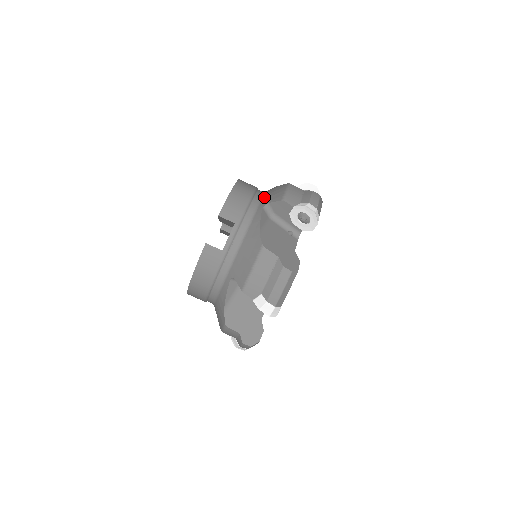
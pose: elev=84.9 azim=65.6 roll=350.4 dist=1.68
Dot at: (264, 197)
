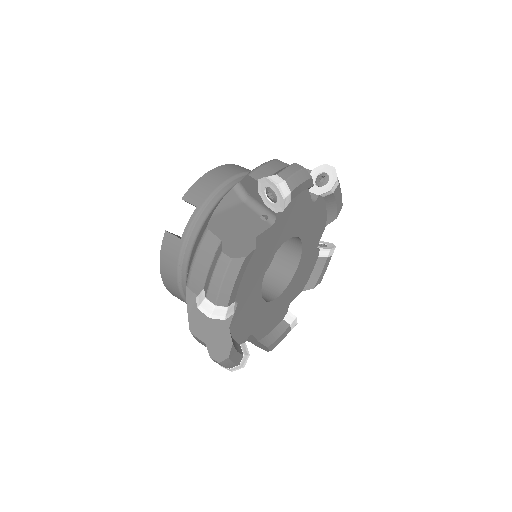
Dot at: occluded
